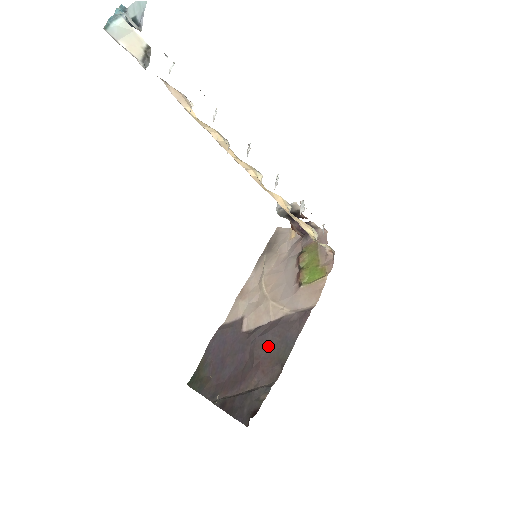
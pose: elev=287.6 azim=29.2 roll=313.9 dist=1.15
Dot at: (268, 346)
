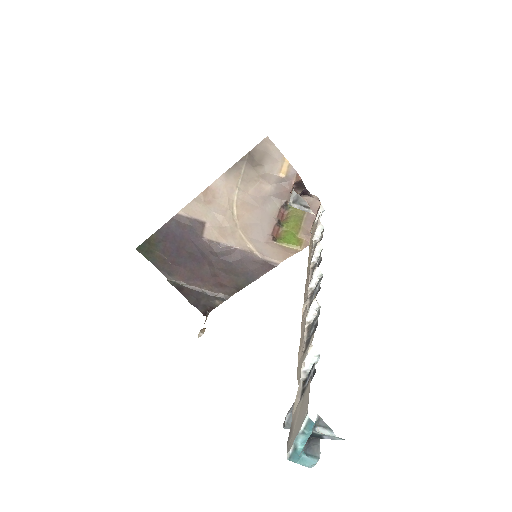
Dot at: (230, 271)
